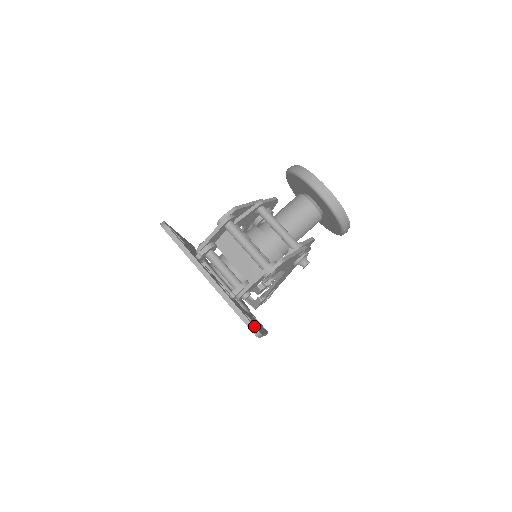
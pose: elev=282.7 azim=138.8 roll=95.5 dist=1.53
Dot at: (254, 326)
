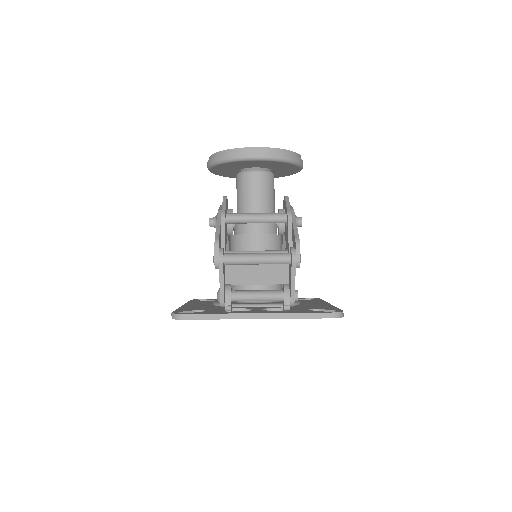
Dot at: (333, 313)
